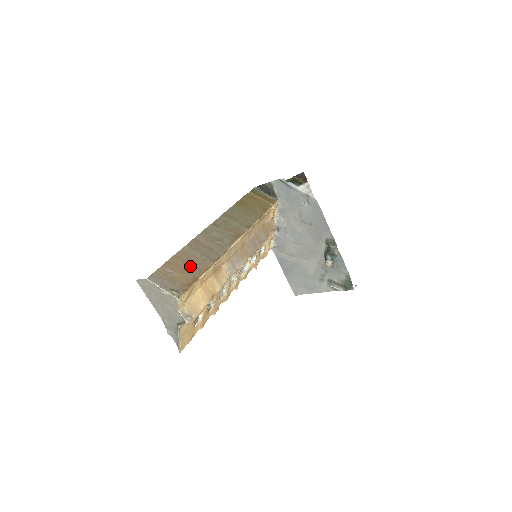
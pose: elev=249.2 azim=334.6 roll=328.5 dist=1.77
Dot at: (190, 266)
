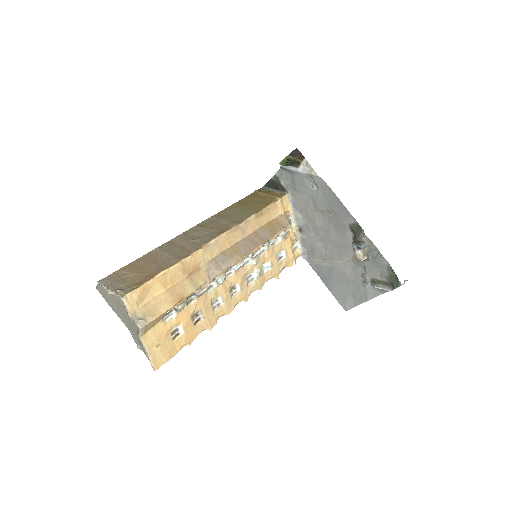
Dot at: (151, 266)
